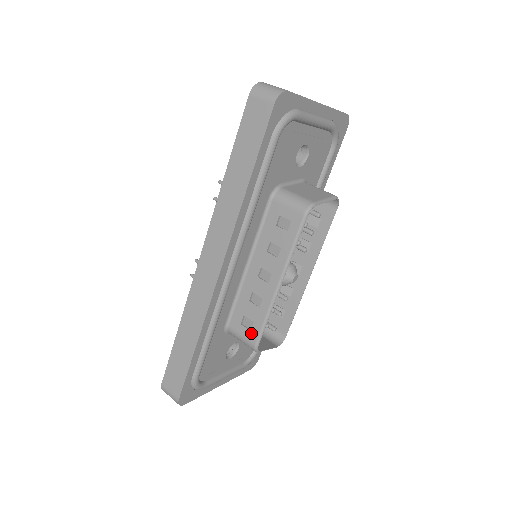
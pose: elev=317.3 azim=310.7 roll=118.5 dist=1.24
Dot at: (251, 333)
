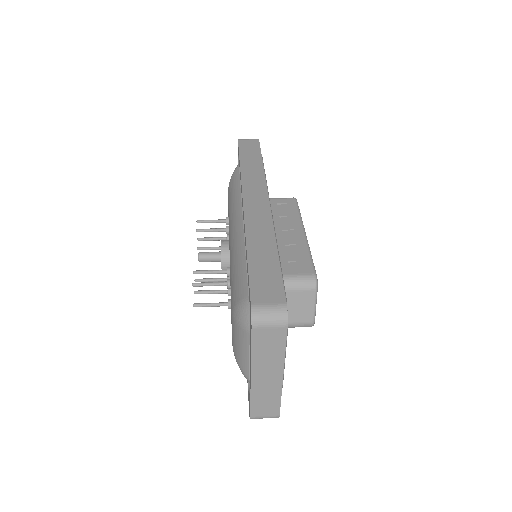
Dot at: (304, 268)
